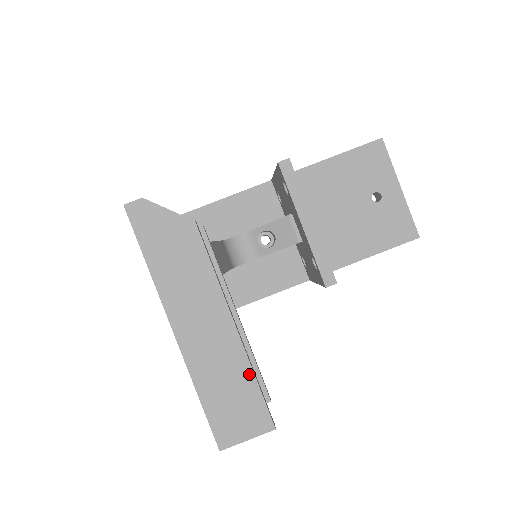
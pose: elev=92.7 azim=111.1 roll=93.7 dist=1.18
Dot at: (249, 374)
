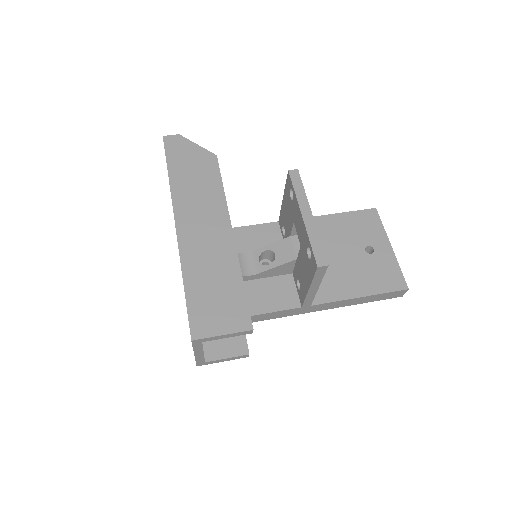
Dot at: (237, 274)
